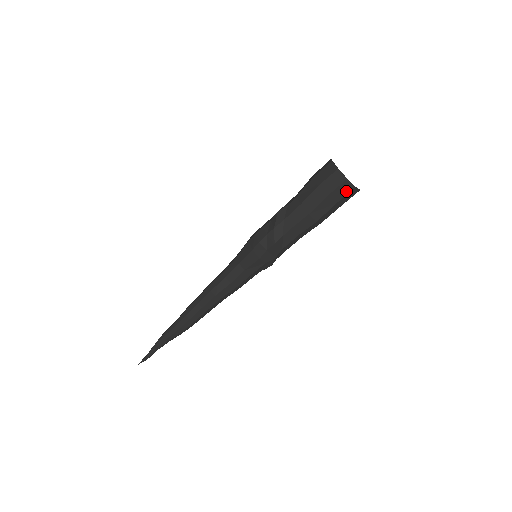
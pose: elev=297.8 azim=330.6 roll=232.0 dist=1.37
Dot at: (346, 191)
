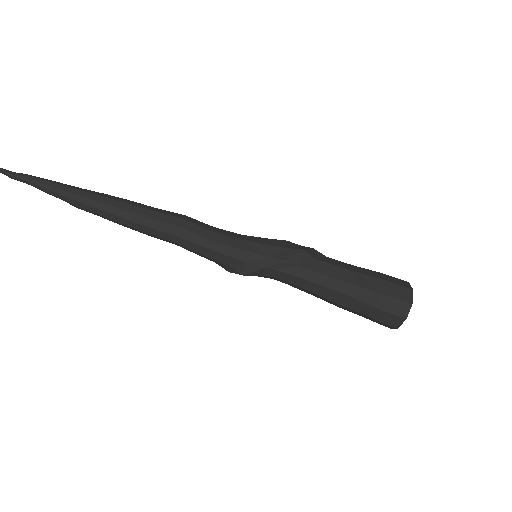
Dot at: (402, 297)
